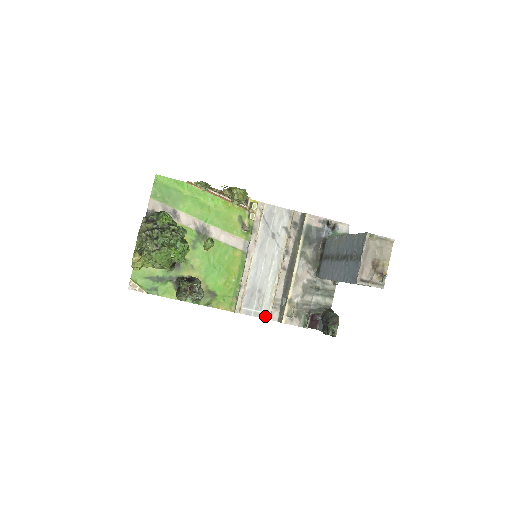
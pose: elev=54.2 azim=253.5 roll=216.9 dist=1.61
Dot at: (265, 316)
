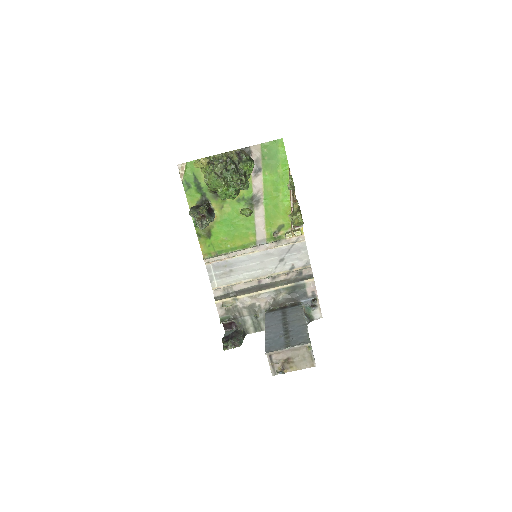
Dot at: (214, 285)
